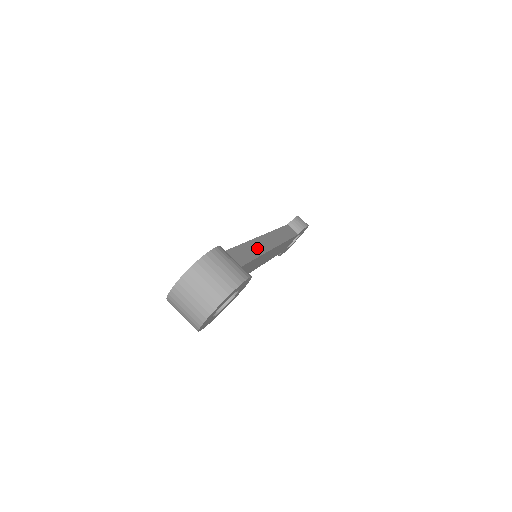
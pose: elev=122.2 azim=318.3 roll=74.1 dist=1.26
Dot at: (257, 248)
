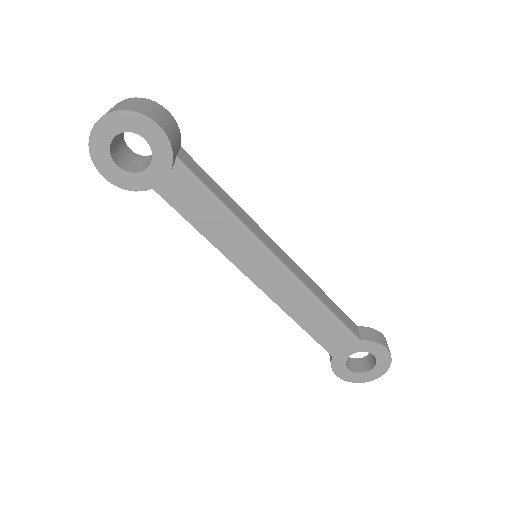
Dot at: (248, 222)
